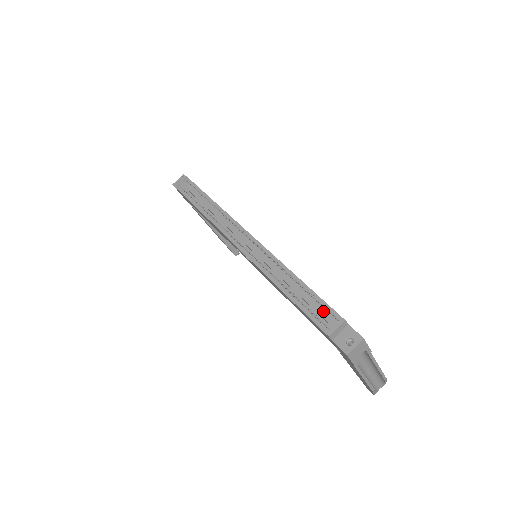
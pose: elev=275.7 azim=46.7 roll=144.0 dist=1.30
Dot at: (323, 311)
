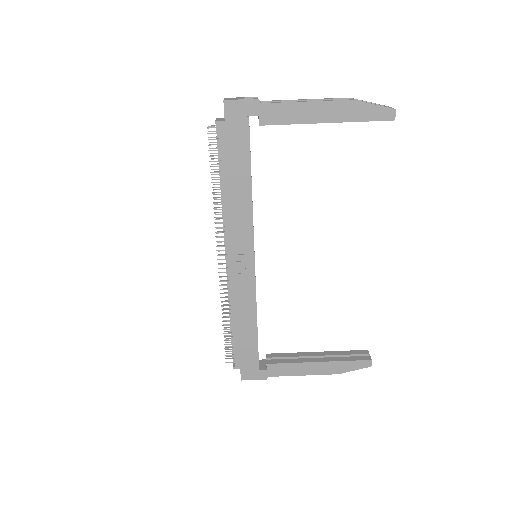
Dot at: occluded
